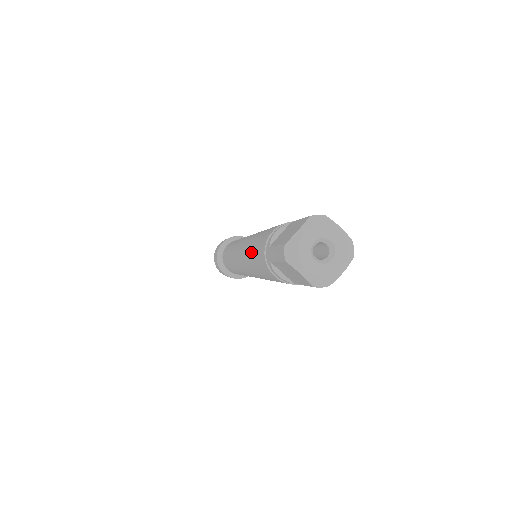
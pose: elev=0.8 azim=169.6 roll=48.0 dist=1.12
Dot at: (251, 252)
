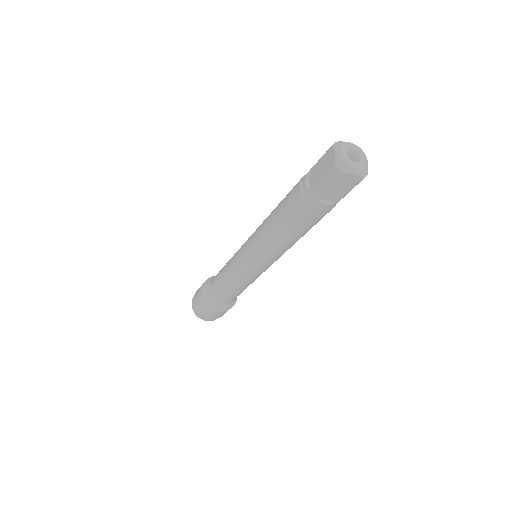
Dot at: occluded
